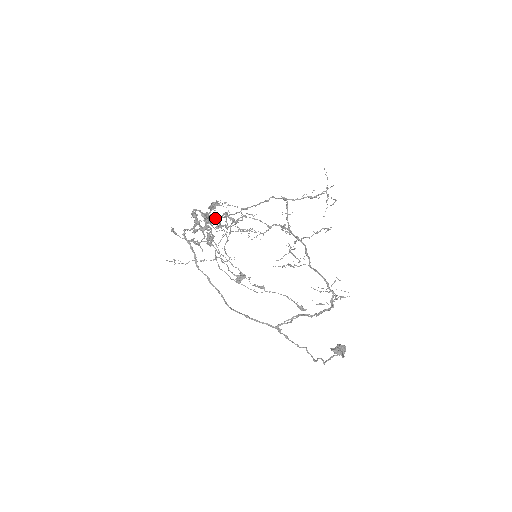
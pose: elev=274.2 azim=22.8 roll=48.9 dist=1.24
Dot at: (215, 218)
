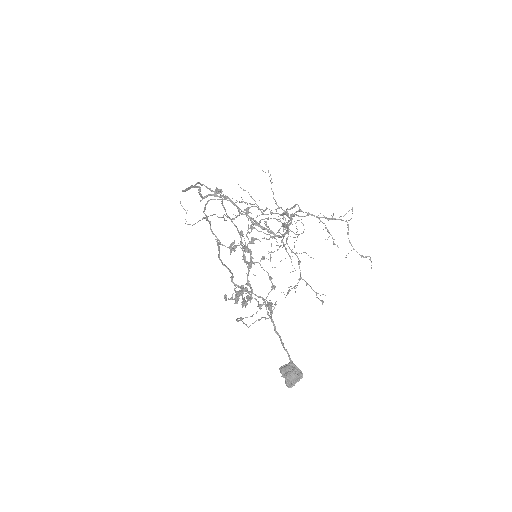
Dot at: (254, 263)
